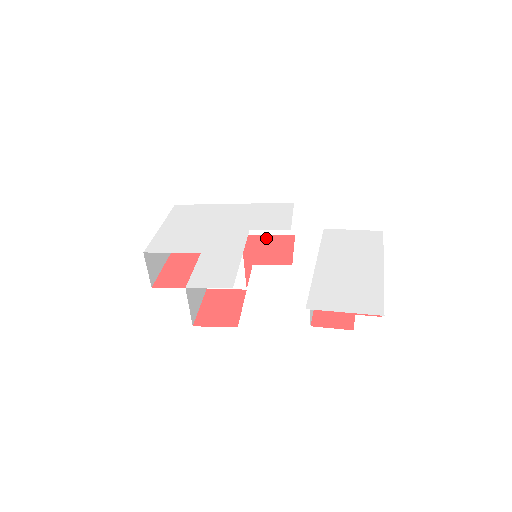
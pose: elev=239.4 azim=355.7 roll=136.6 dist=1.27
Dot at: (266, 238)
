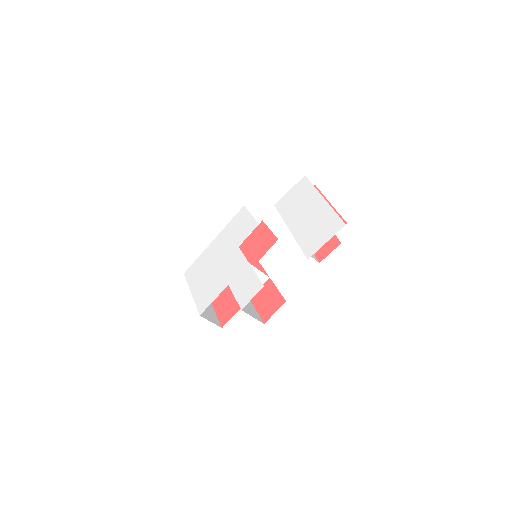
Dot at: (249, 239)
